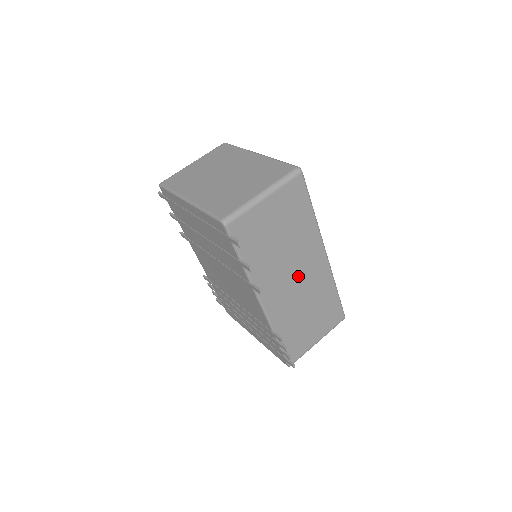
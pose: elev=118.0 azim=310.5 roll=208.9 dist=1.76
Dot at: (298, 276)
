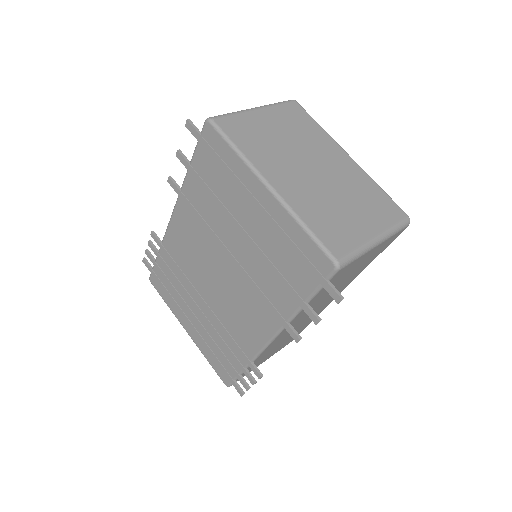
Dot at: occluded
